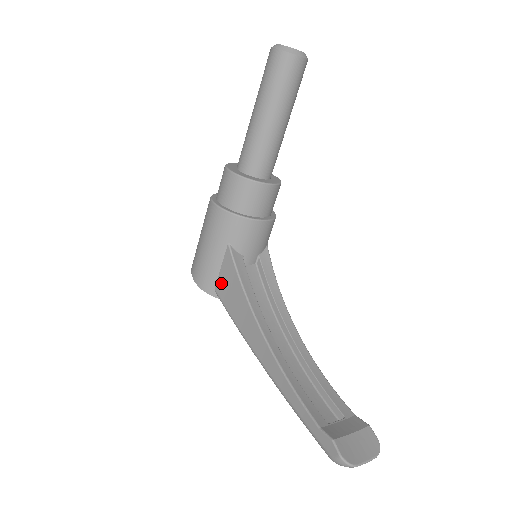
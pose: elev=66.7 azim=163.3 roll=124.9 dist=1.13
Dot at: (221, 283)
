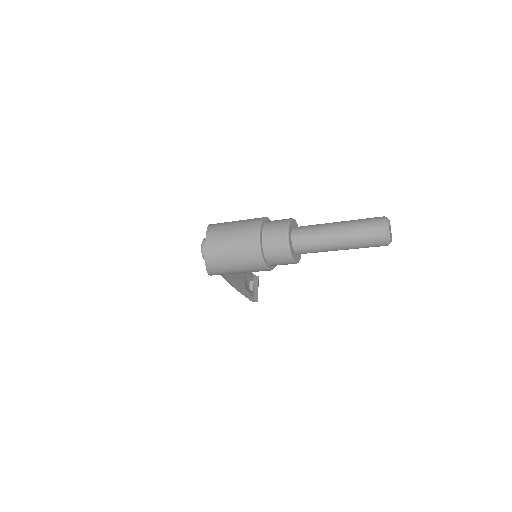
Dot at: occluded
